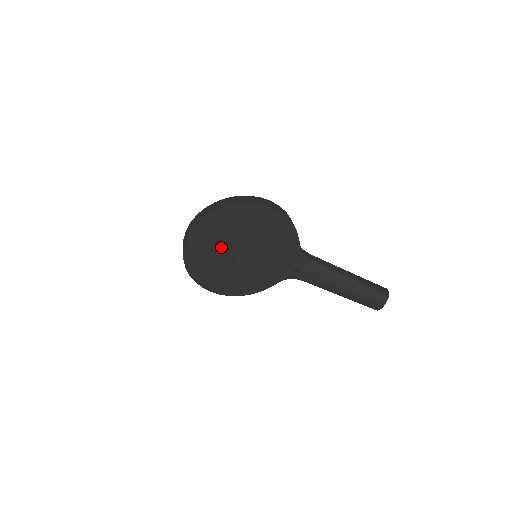
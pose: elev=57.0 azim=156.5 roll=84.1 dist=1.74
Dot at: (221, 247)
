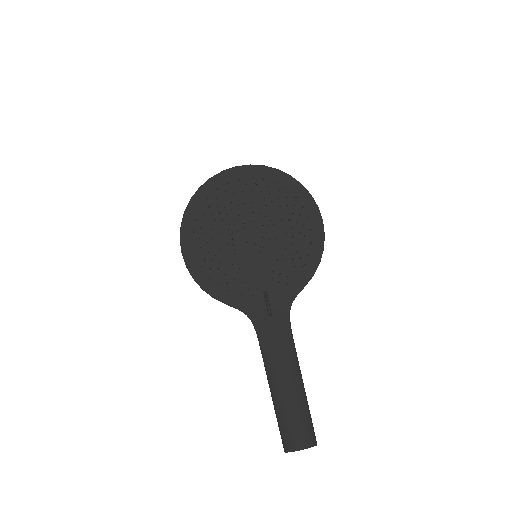
Dot at: (249, 207)
